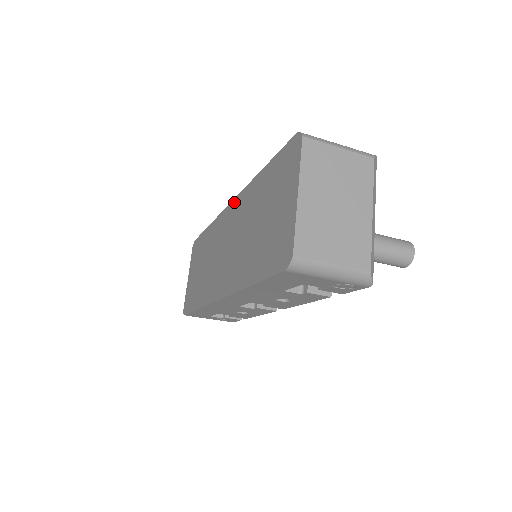
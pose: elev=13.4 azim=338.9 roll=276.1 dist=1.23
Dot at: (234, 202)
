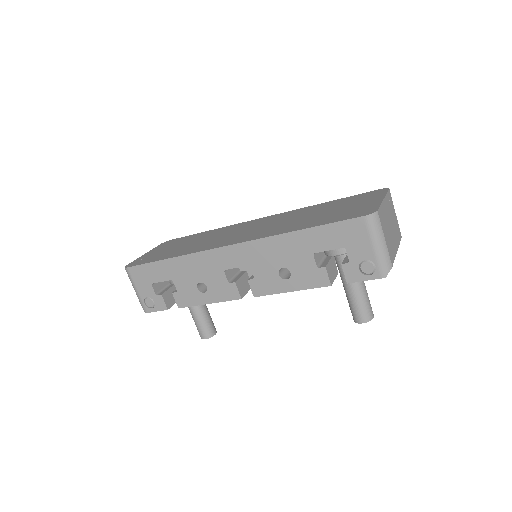
Dot at: (272, 216)
